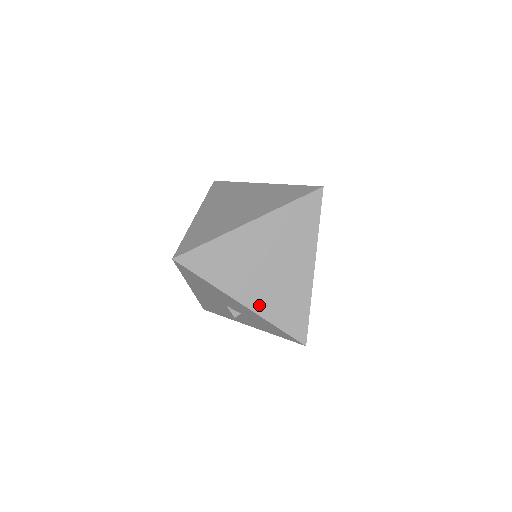
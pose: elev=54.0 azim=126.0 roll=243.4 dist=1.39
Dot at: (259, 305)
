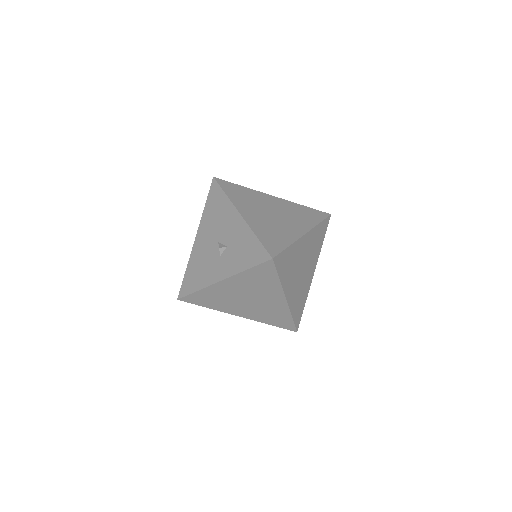
Dot at: (252, 221)
